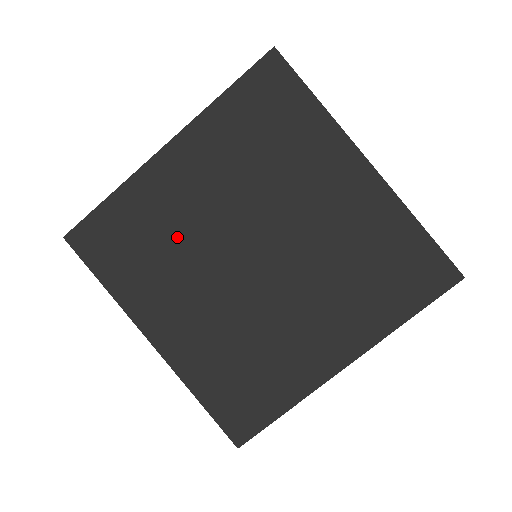
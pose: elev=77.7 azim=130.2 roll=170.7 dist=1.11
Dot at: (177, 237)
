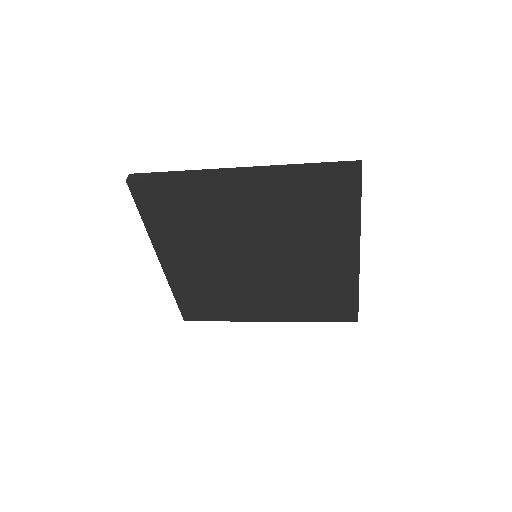
Dot at: (217, 283)
